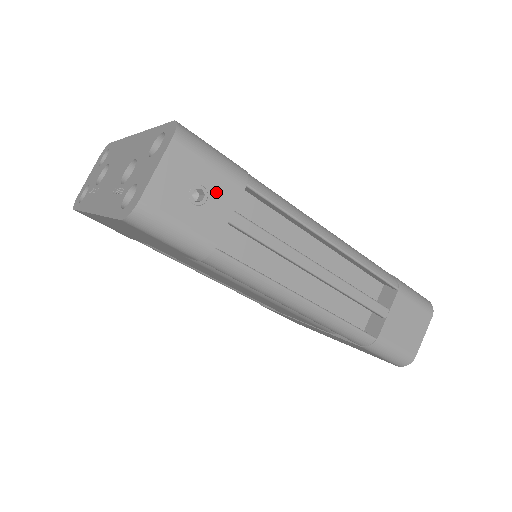
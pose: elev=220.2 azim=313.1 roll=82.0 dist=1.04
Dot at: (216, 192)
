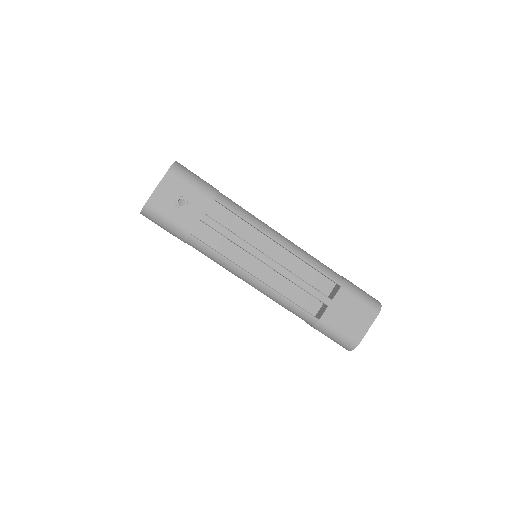
Dot at: (193, 201)
